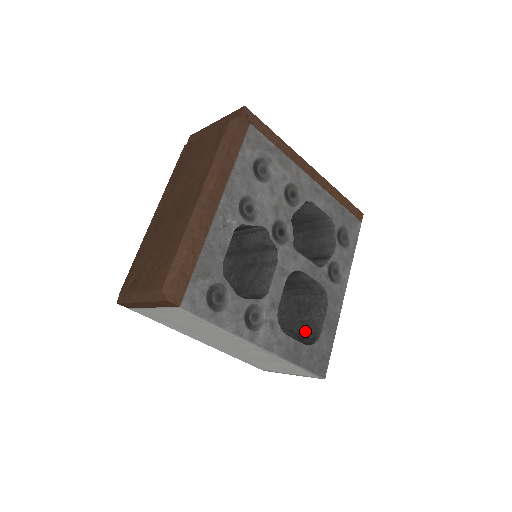
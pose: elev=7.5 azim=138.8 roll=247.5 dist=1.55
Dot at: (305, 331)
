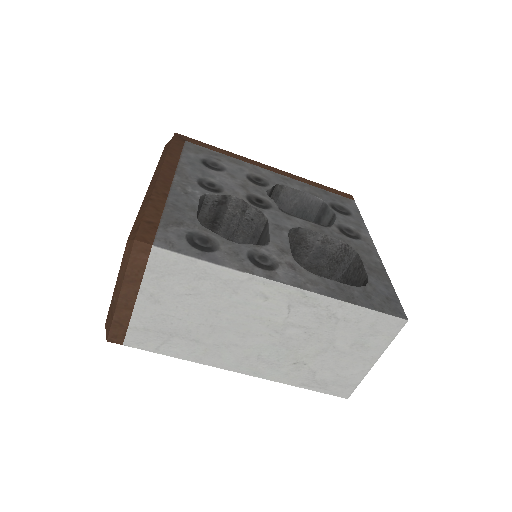
Dot at: occluded
